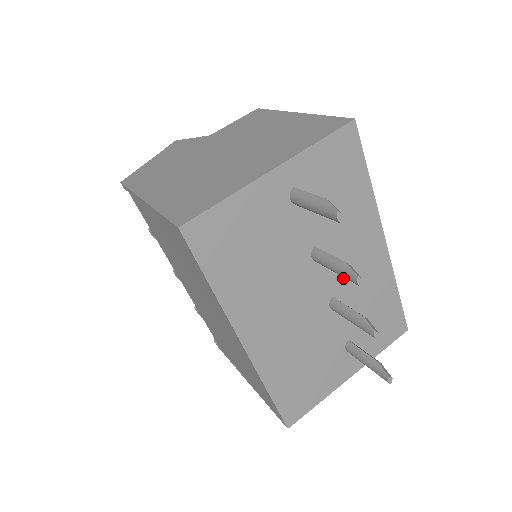
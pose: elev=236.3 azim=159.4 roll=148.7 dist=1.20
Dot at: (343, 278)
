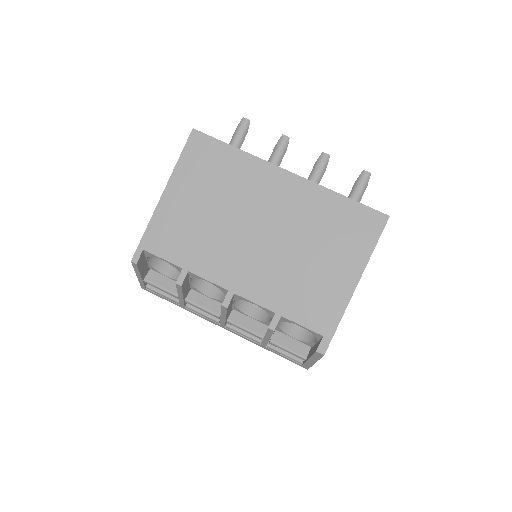
Dot at: occluded
